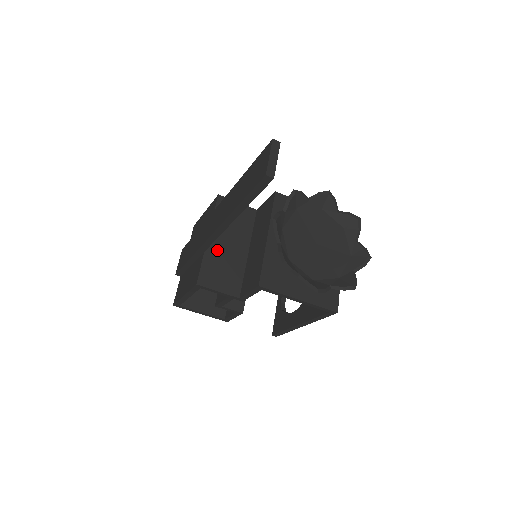
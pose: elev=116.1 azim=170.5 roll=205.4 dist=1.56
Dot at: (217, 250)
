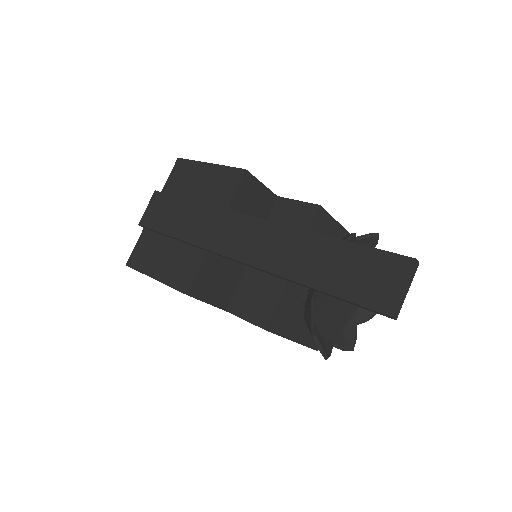
Dot at: occluded
